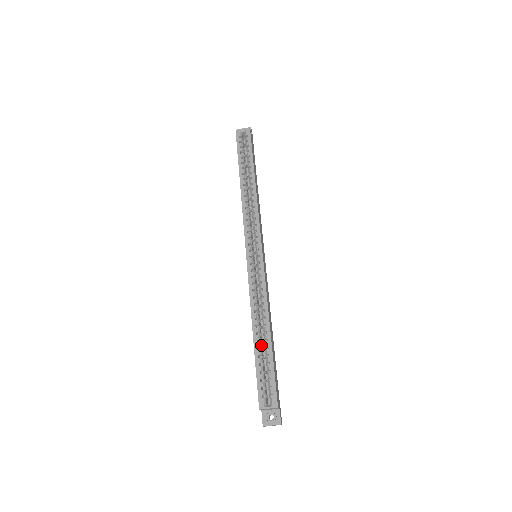
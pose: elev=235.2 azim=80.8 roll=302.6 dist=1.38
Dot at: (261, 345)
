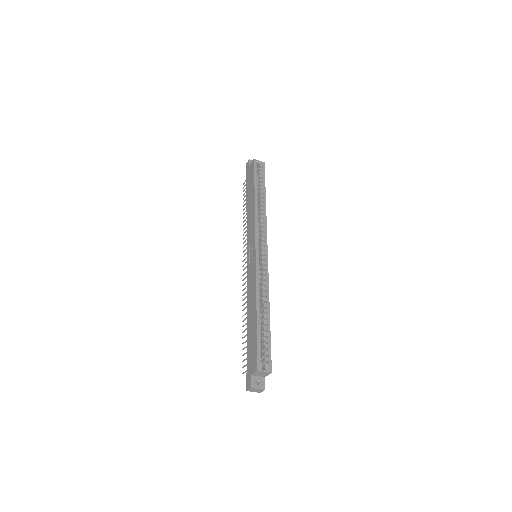
Dot at: (260, 322)
